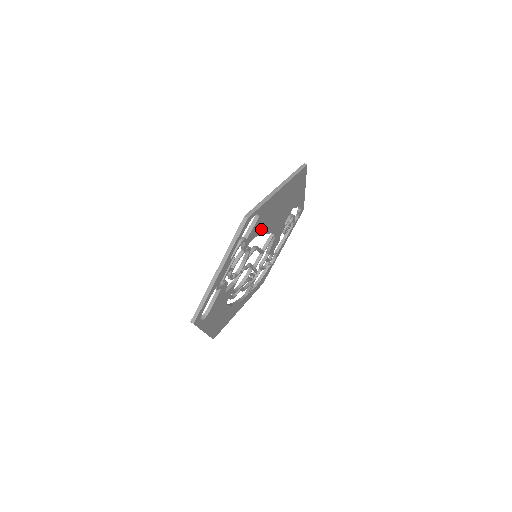
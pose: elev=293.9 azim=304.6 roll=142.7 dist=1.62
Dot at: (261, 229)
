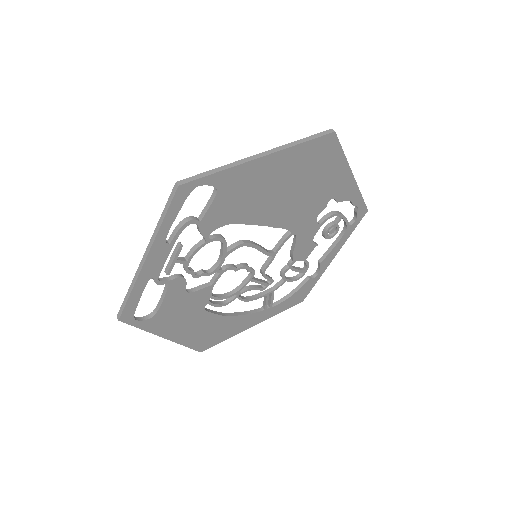
Dot at: (241, 214)
